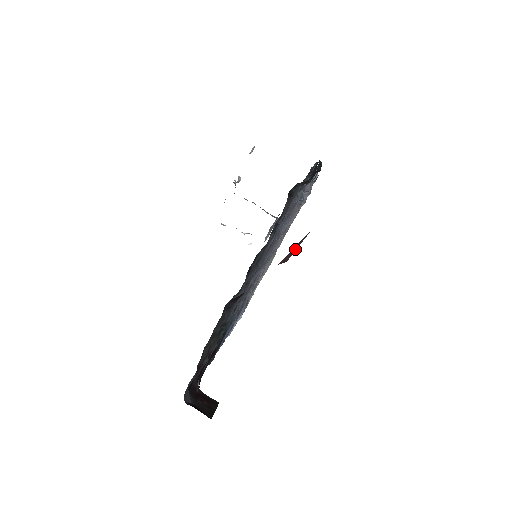
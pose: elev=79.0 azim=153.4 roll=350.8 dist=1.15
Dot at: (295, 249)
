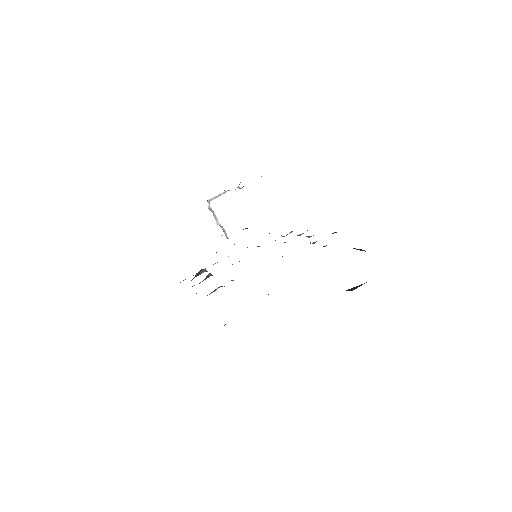
Dot at: (357, 287)
